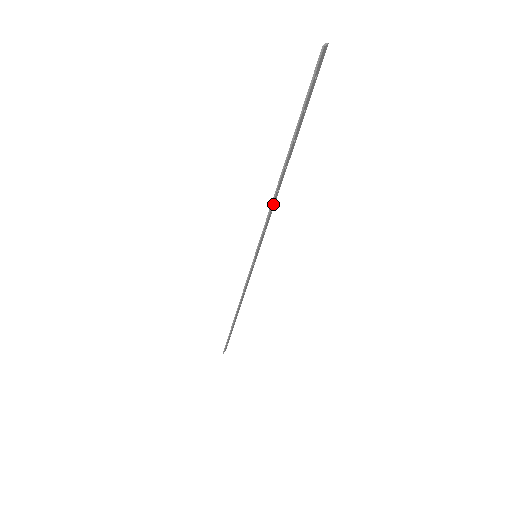
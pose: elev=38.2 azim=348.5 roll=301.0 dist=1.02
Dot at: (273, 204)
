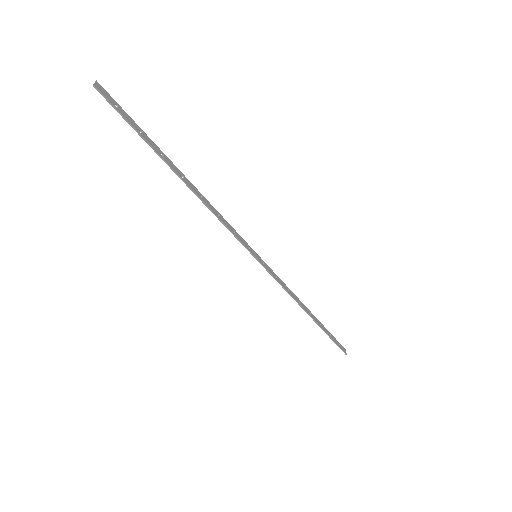
Dot at: (212, 209)
